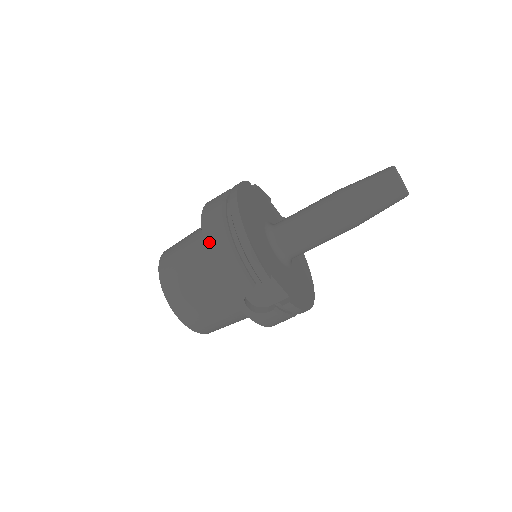
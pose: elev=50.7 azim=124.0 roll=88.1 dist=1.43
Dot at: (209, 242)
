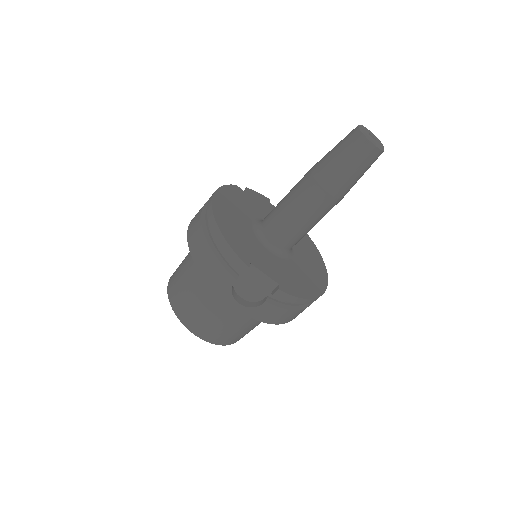
Dot at: (192, 245)
